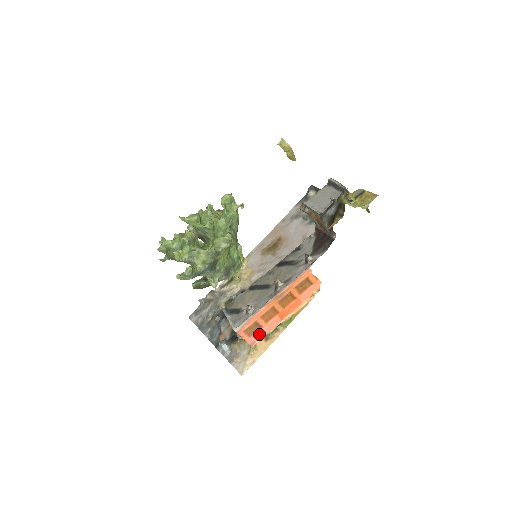
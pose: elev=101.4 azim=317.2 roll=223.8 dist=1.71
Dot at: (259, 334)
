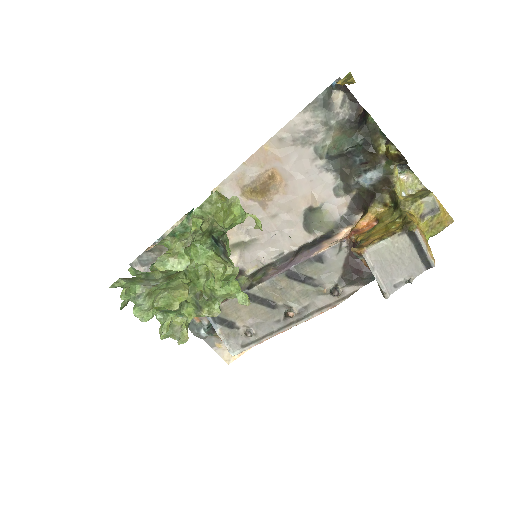
Dot at: occluded
